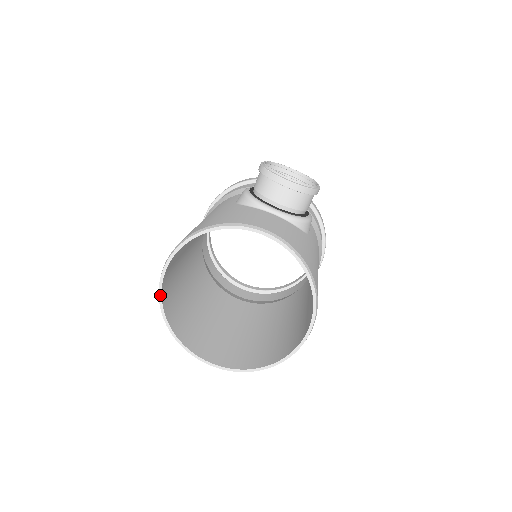
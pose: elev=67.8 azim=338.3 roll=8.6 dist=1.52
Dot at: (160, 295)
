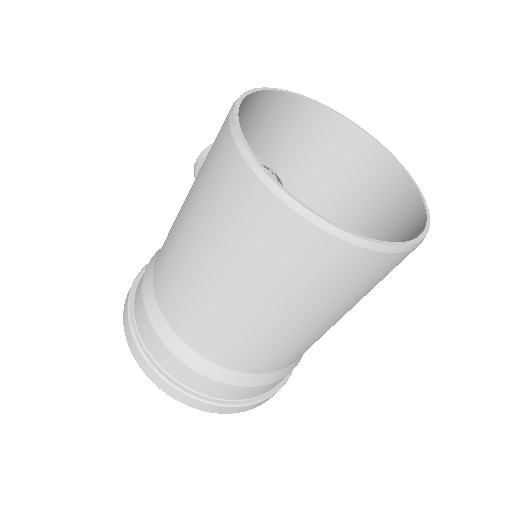
Dot at: (258, 162)
